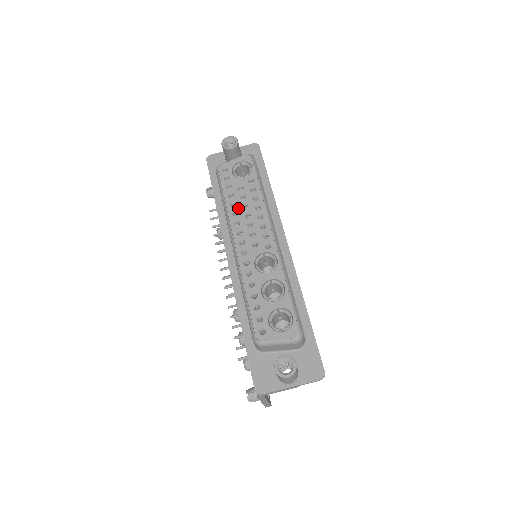
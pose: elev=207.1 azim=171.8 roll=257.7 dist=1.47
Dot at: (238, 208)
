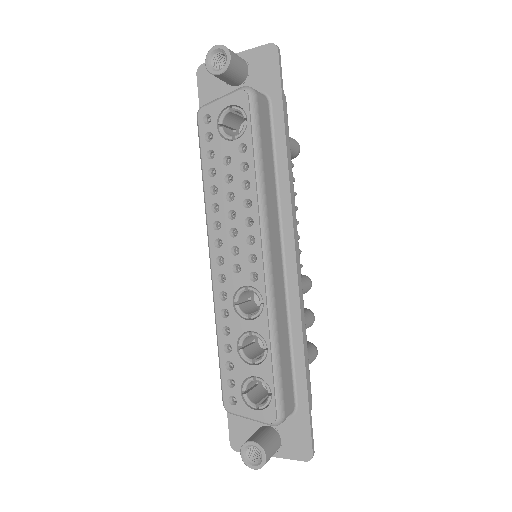
Dot at: (220, 199)
